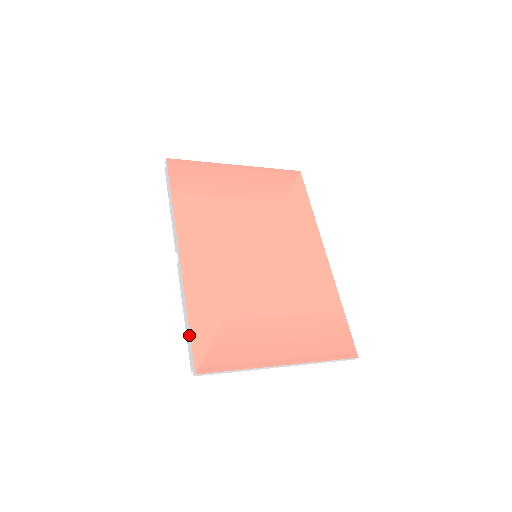
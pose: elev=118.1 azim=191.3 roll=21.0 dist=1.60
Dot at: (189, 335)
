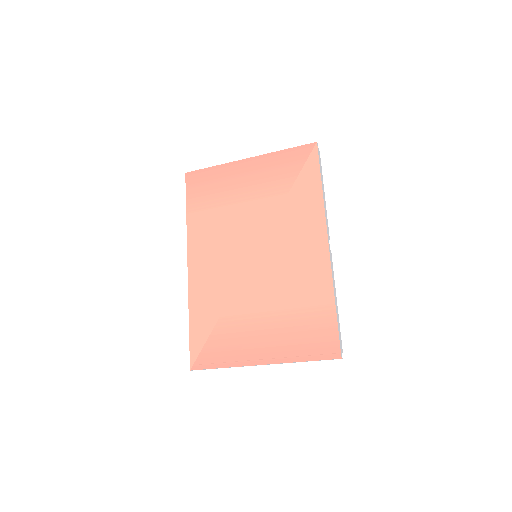
Dot at: (190, 338)
